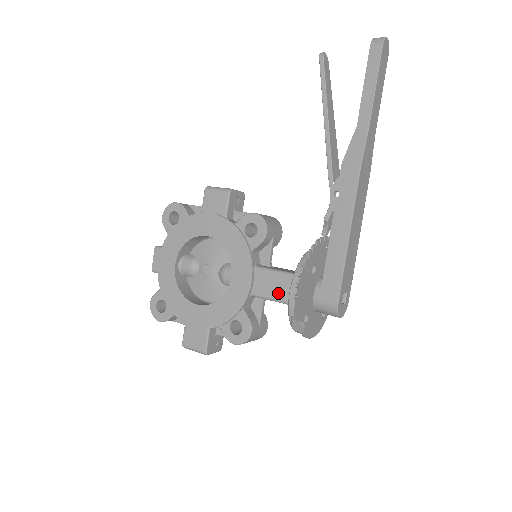
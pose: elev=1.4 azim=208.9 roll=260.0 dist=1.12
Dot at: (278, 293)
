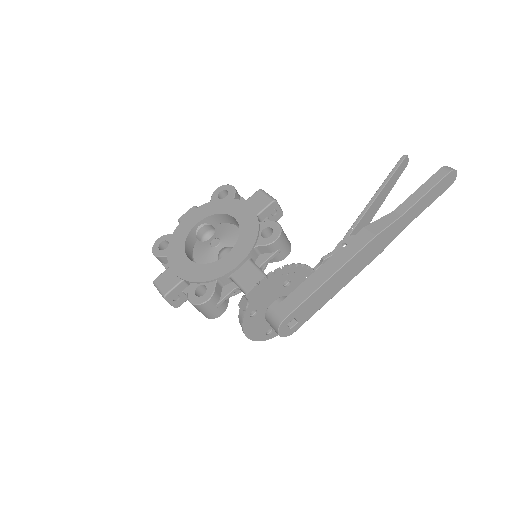
Dot at: (250, 286)
